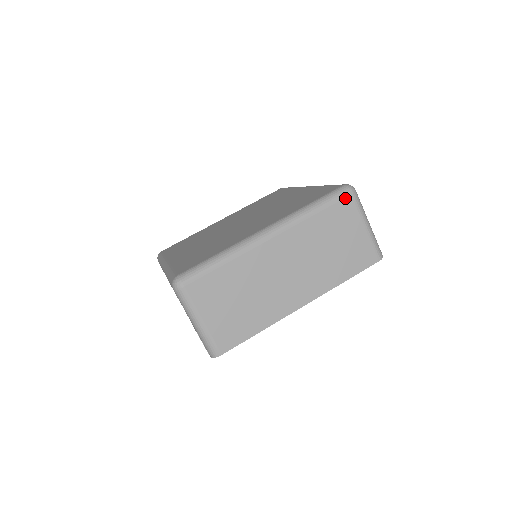
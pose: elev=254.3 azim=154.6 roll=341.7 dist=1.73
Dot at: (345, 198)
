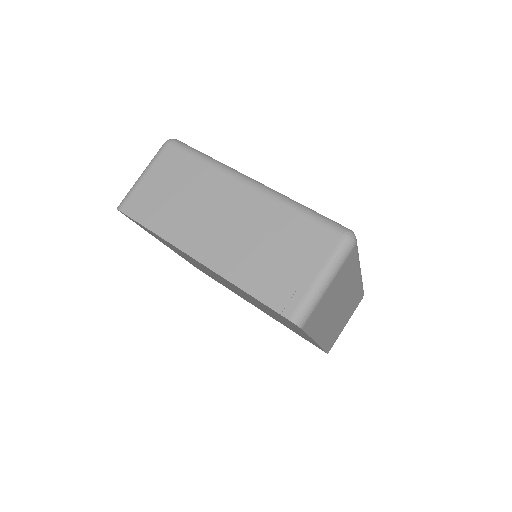
Dot at: (362, 297)
